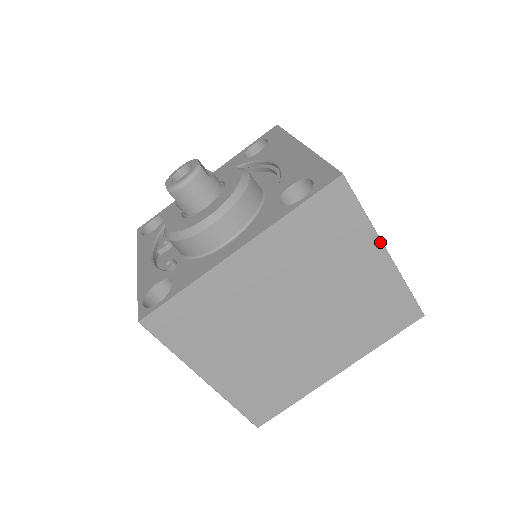
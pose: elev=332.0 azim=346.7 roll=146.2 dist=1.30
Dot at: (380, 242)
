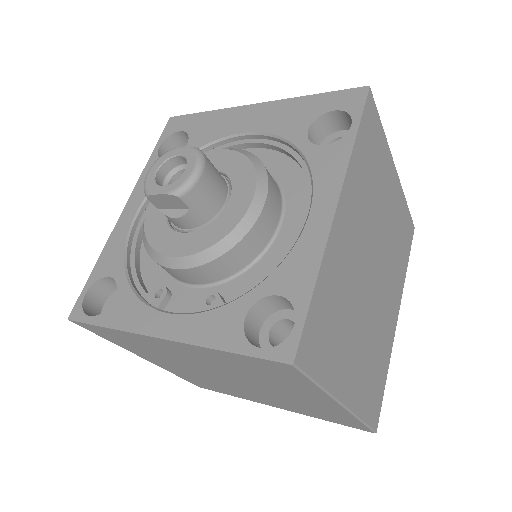
Dot at: (392, 159)
